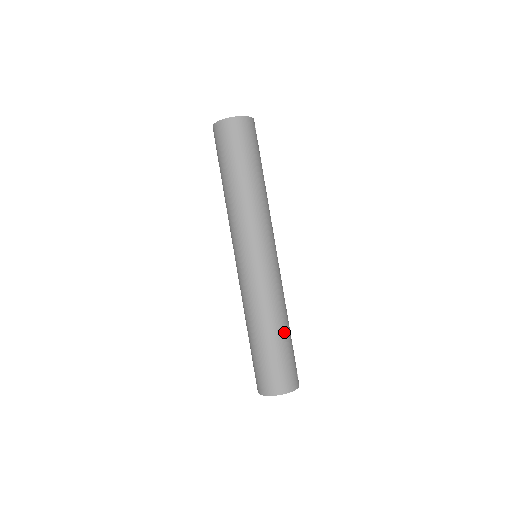
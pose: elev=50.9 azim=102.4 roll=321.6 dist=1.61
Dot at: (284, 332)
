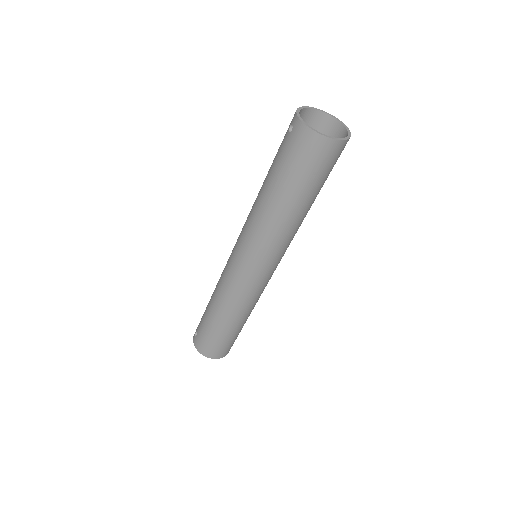
Dot at: occluded
